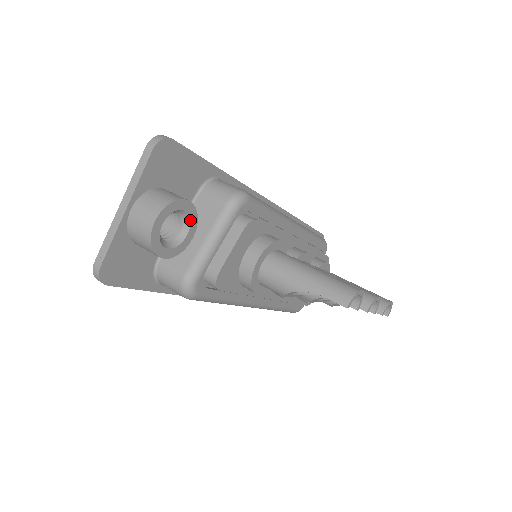
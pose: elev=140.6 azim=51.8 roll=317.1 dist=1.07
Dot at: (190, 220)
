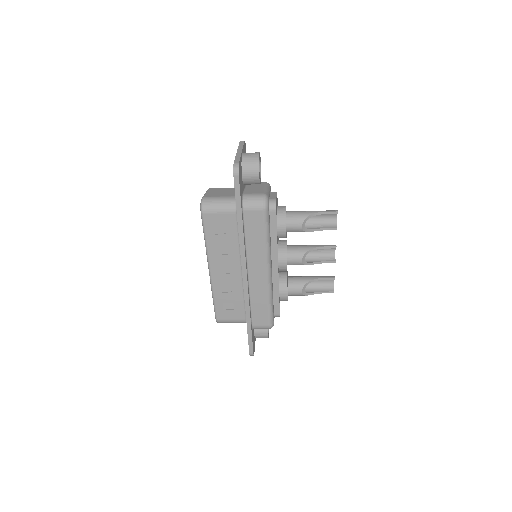
Dot at: occluded
